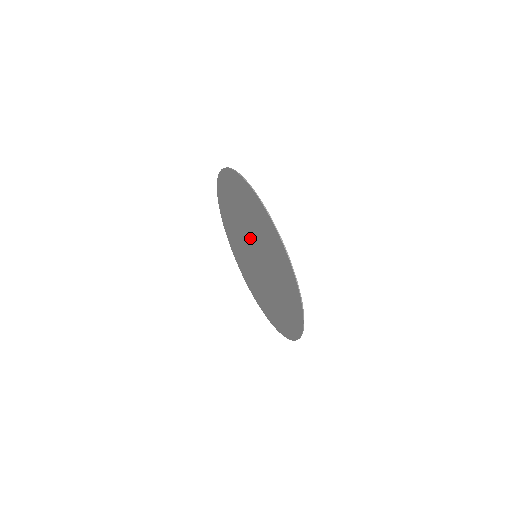
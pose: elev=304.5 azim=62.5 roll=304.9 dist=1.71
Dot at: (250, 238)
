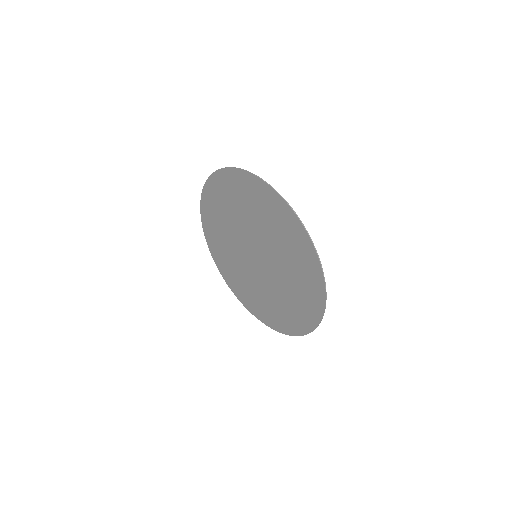
Dot at: (246, 238)
